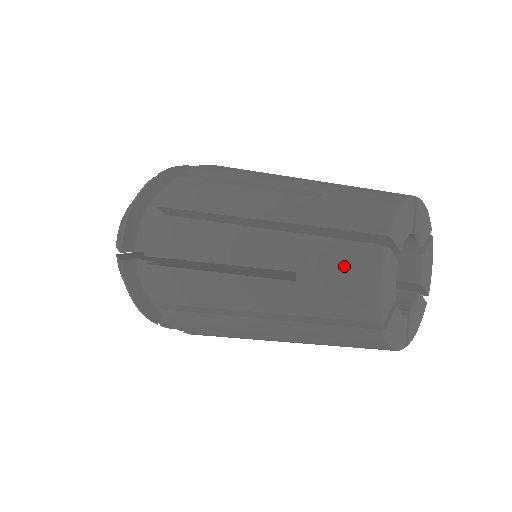
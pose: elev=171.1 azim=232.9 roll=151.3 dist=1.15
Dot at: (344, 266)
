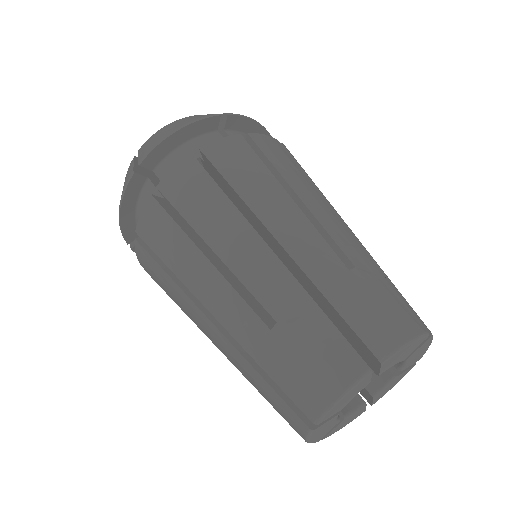
Dot at: (280, 411)
